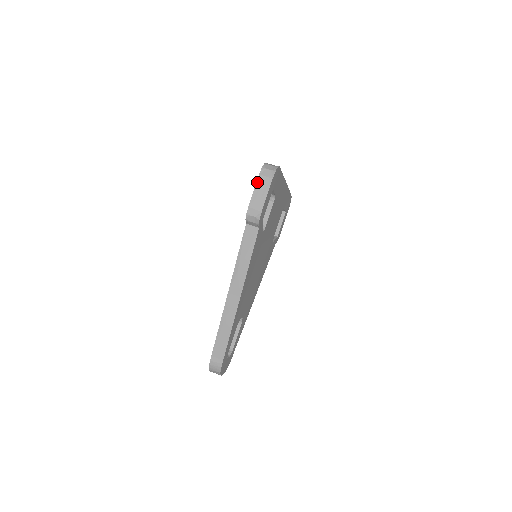
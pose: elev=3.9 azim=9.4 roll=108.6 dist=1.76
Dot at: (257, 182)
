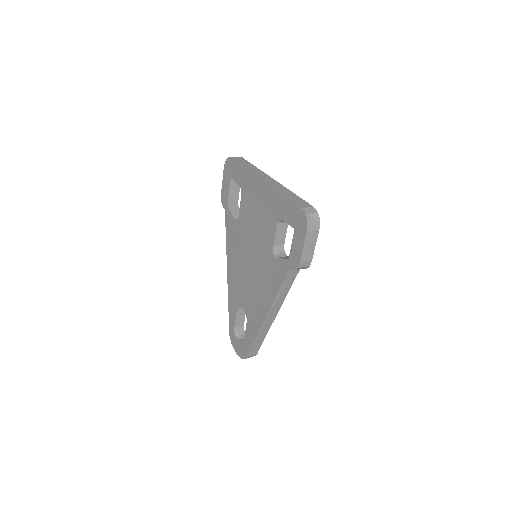
Dot at: (306, 239)
